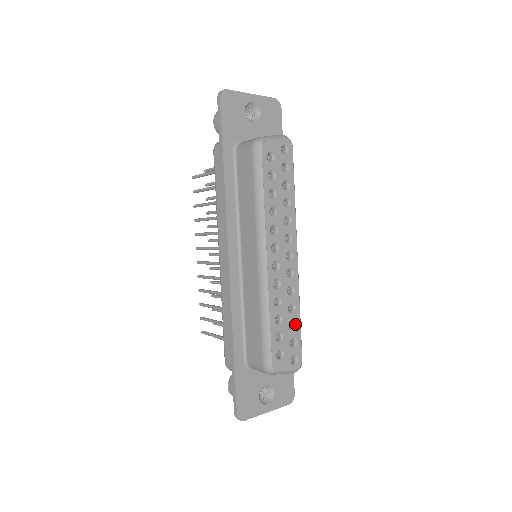
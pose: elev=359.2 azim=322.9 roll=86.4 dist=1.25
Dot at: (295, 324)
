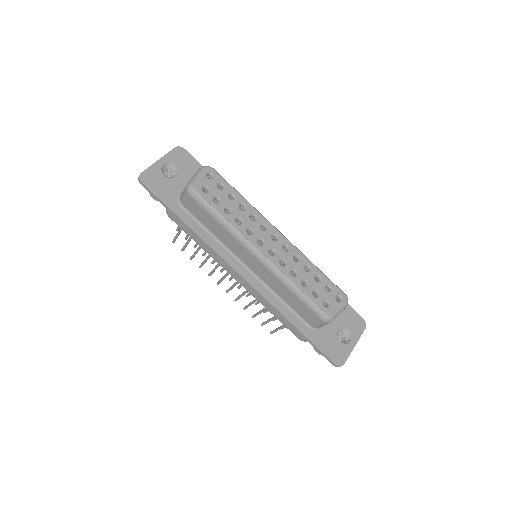
Dot at: (319, 276)
